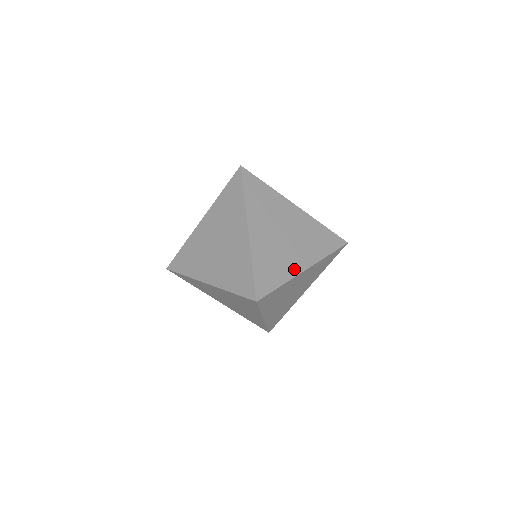
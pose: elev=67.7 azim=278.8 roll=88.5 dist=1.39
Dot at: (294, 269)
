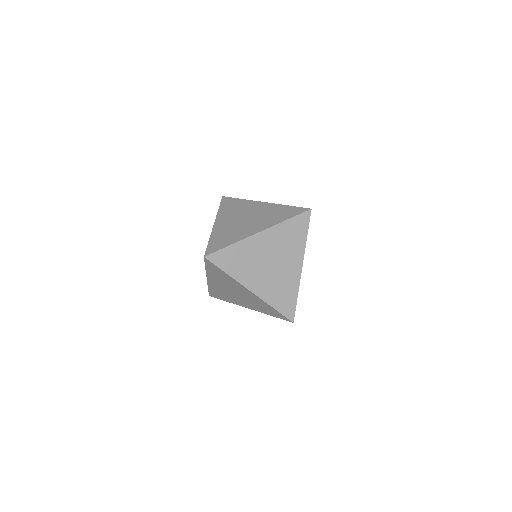
Dot at: (296, 277)
